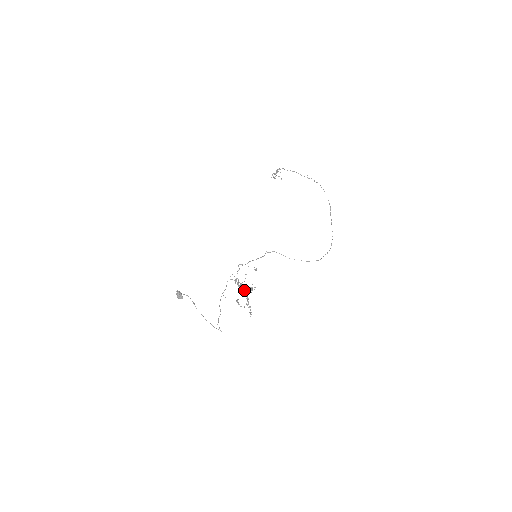
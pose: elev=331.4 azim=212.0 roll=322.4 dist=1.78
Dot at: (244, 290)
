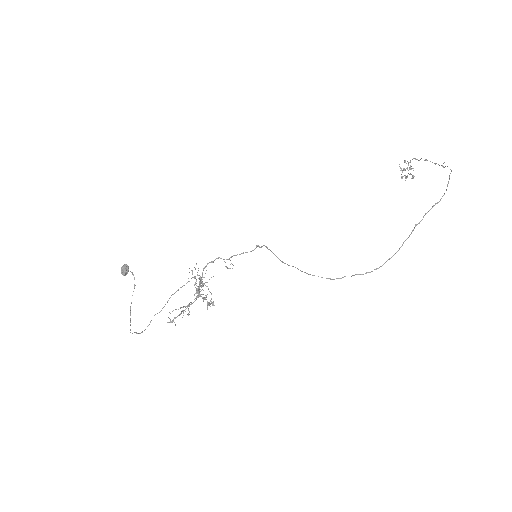
Dot at: (198, 292)
